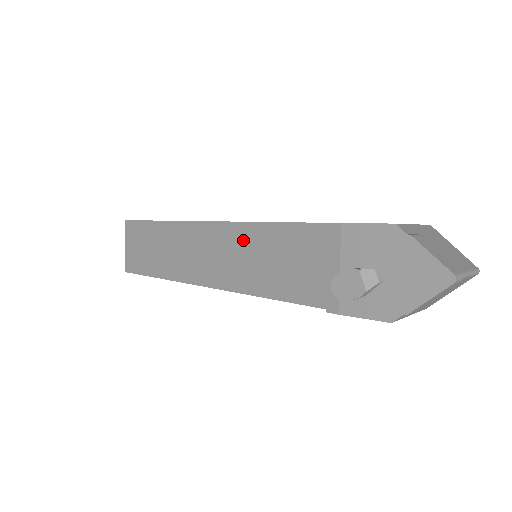
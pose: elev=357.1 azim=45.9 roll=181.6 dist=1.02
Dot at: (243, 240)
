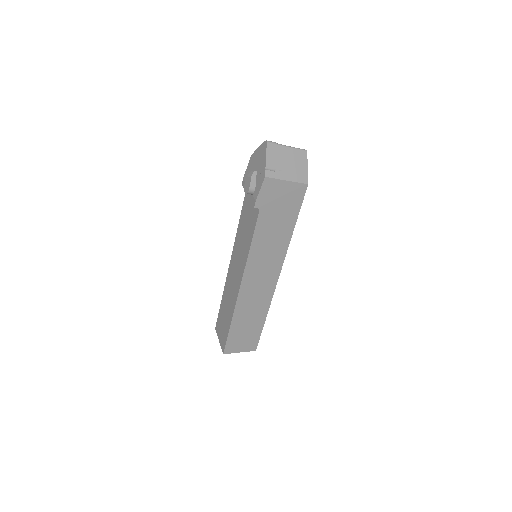
Dot at: (238, 244)
